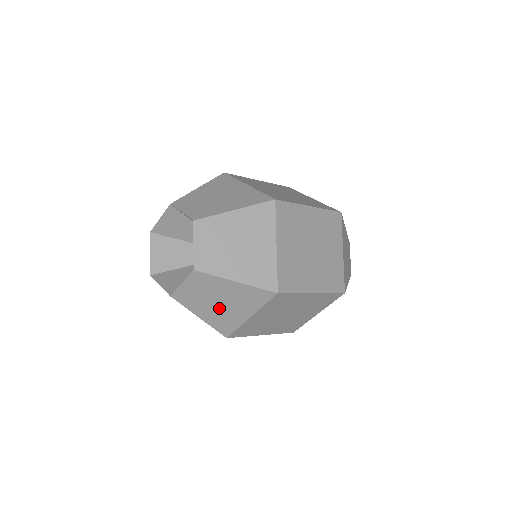
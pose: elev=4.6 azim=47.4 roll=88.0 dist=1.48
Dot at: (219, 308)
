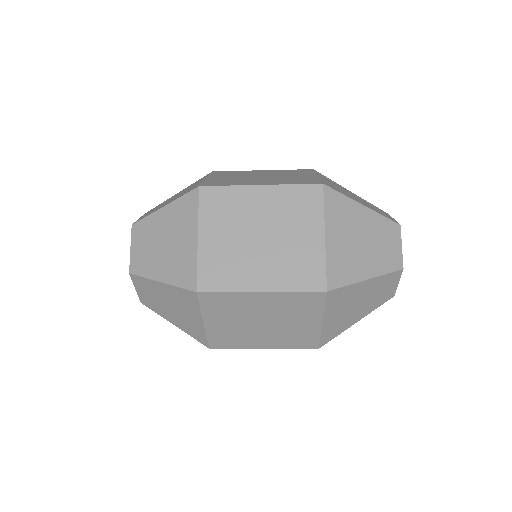
Dot at: (168, 252)
